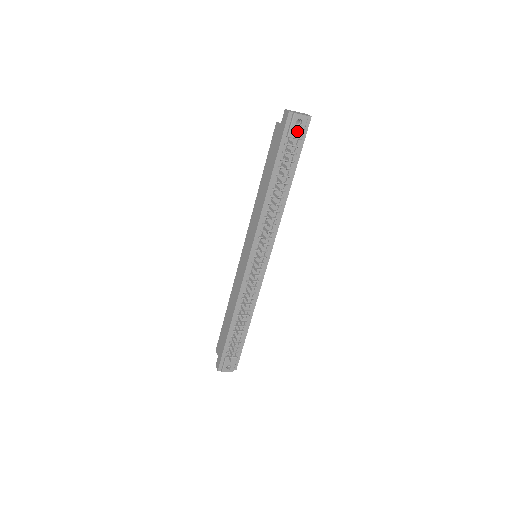
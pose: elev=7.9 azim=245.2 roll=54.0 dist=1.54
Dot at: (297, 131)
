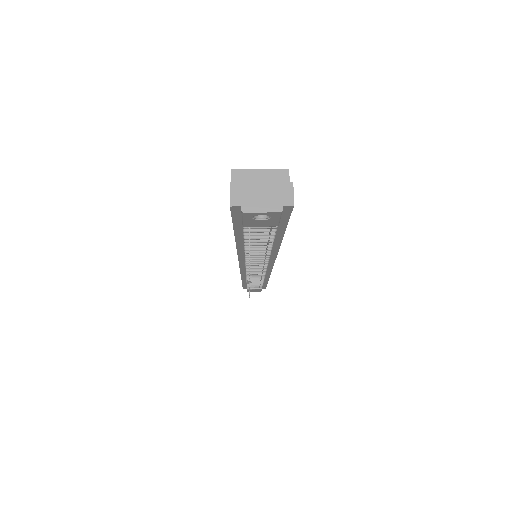
Dot at: (262, 222)
